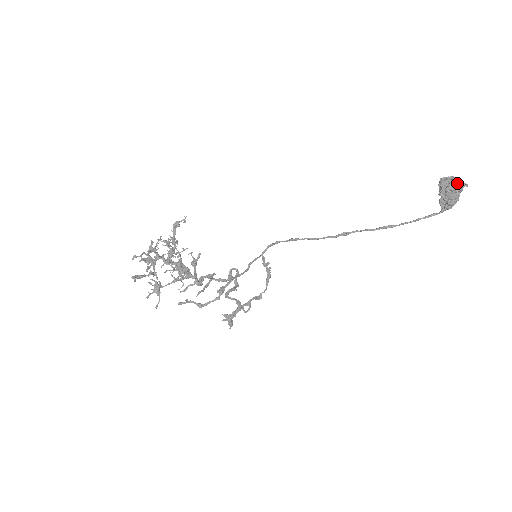
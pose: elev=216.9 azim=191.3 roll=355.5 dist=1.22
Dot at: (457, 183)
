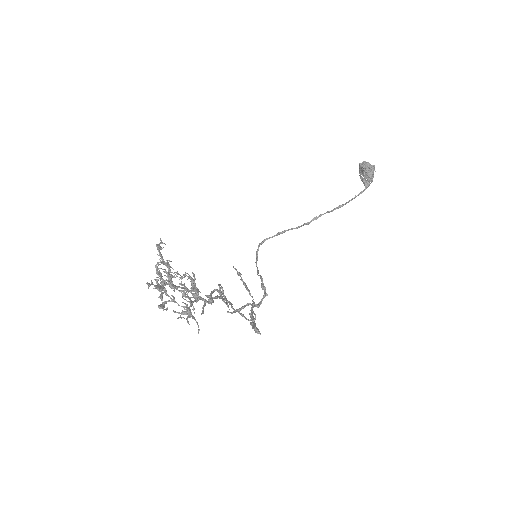
Dot at: occluded
